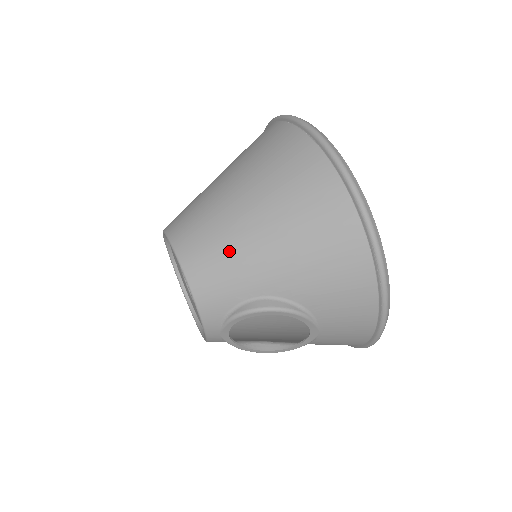
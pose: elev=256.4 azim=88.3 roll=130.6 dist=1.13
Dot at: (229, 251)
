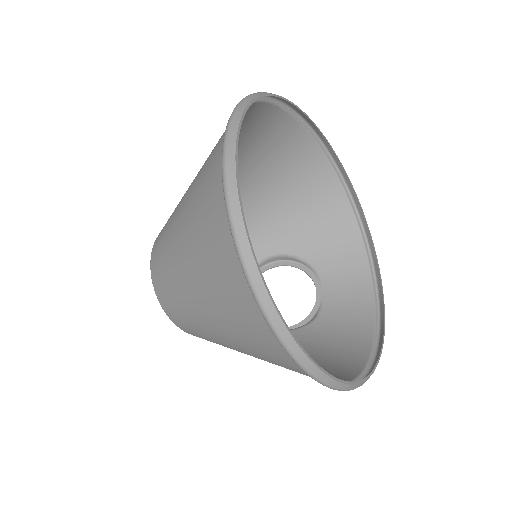
Dot at: occluded
